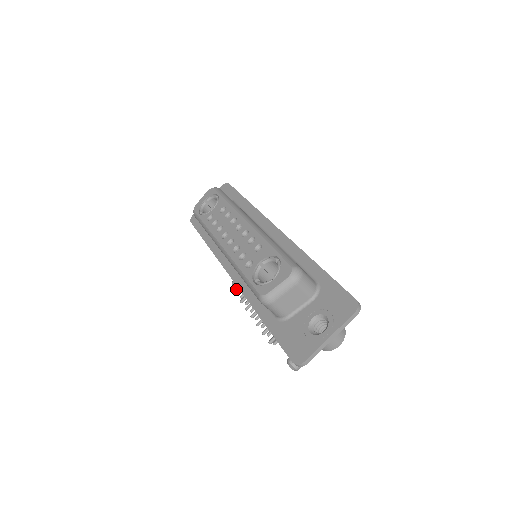
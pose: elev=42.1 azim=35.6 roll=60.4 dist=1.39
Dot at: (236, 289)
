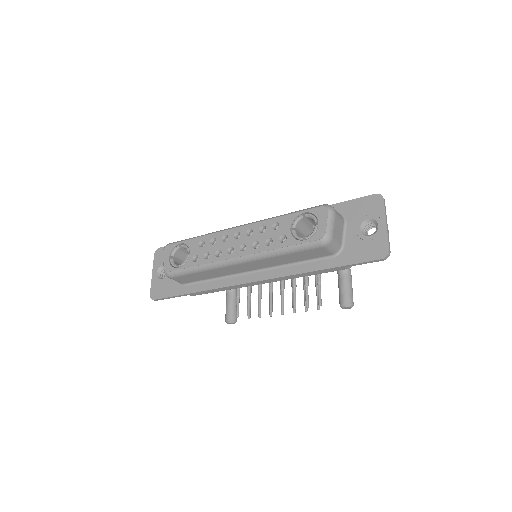
Dot at: (234, 322)
